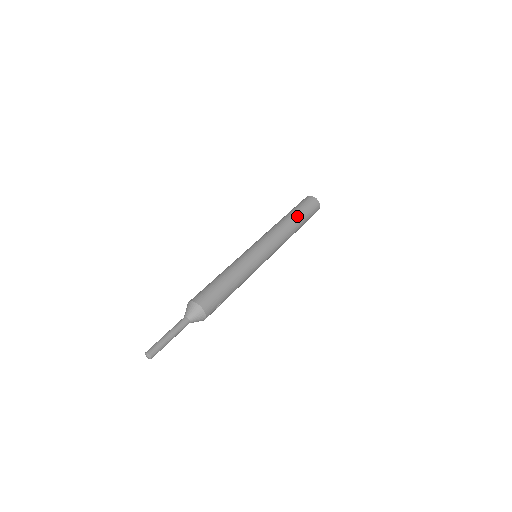
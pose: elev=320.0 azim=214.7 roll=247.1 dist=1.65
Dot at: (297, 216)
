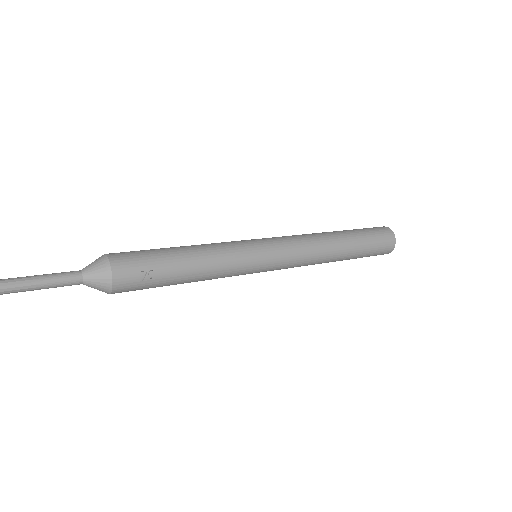
Dot at: (344, 231)
